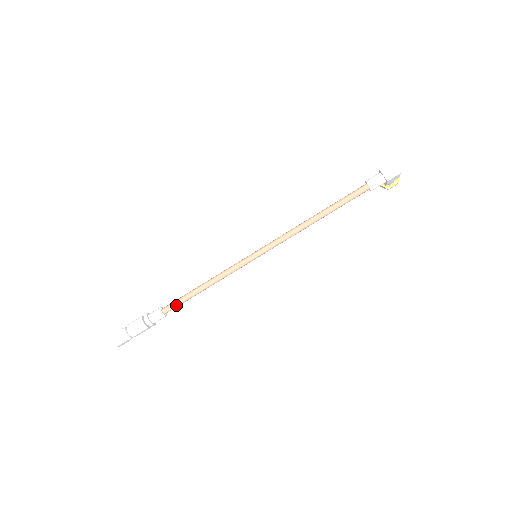
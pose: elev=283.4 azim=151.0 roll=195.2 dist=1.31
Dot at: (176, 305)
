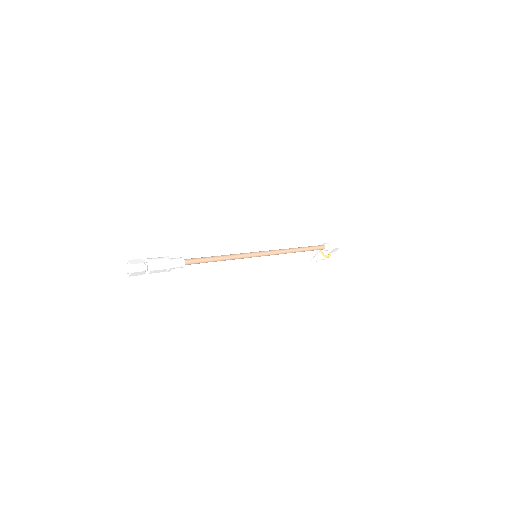
Dot at: (196, 261)
